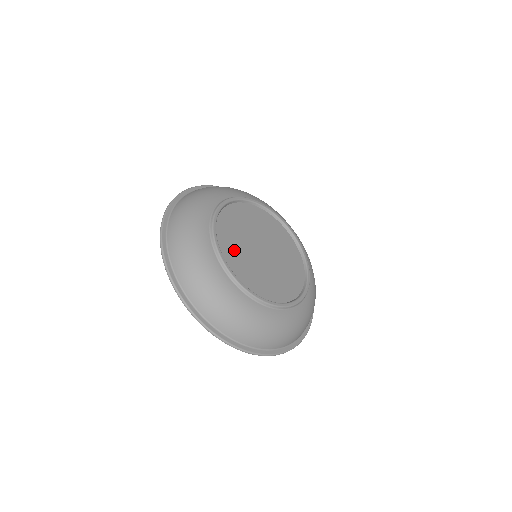
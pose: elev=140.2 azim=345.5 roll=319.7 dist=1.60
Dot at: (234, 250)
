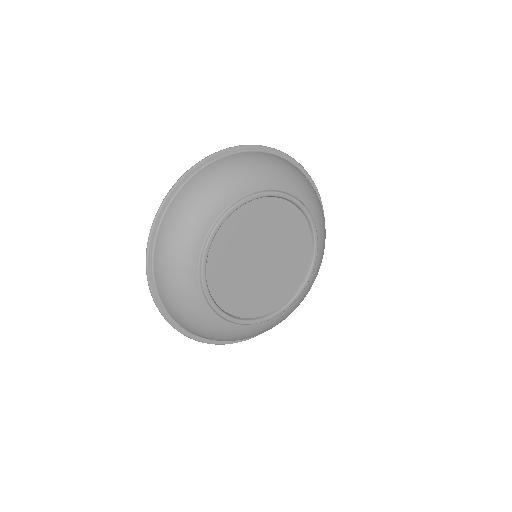
Dot at: (236, 236)
